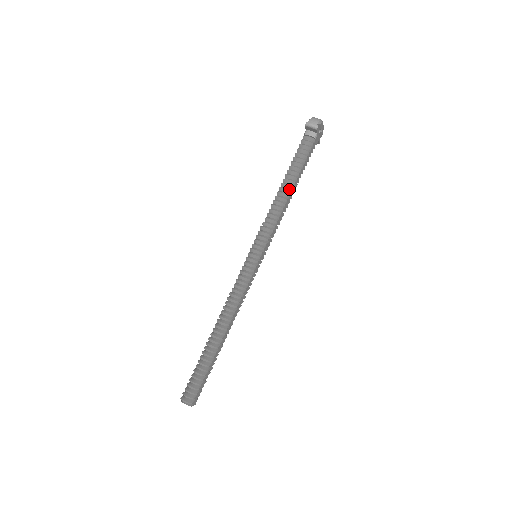
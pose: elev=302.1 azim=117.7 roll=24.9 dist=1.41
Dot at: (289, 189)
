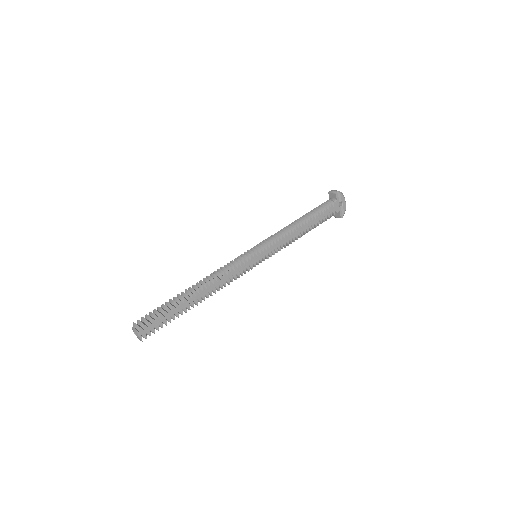
Dot at: (301, 222)
